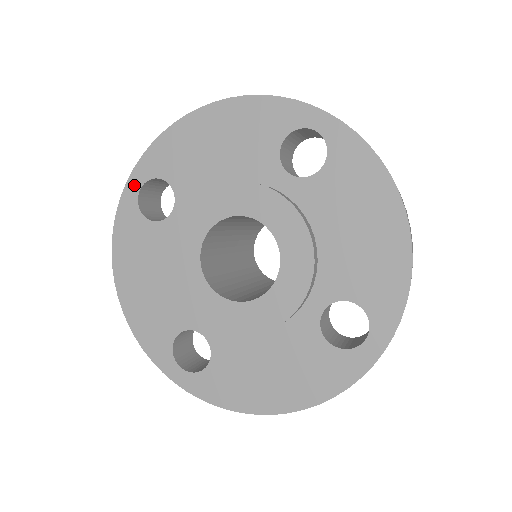
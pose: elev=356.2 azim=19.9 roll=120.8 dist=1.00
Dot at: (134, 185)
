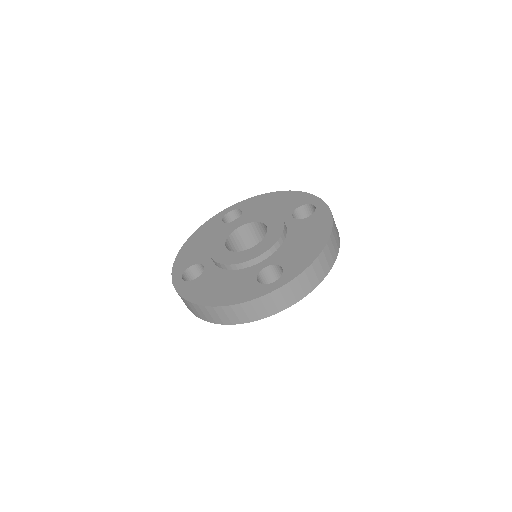
Dot at: (177, 281)
